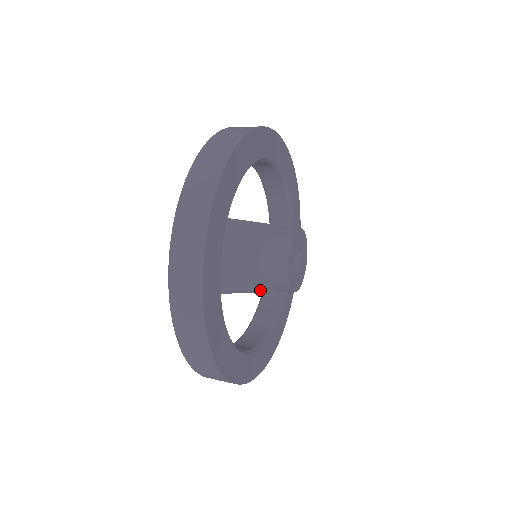
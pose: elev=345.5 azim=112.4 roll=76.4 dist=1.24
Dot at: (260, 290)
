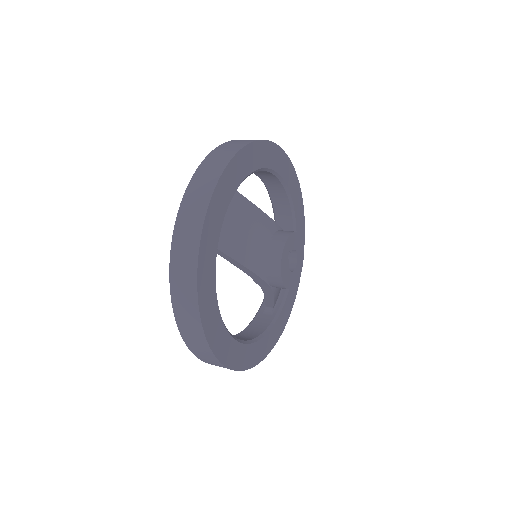
Dot at: (253, 270)
